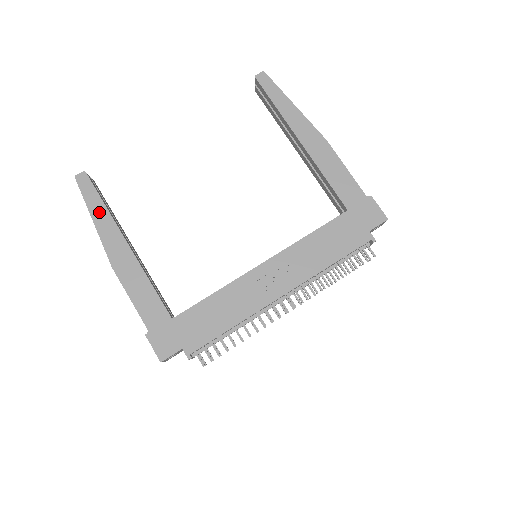
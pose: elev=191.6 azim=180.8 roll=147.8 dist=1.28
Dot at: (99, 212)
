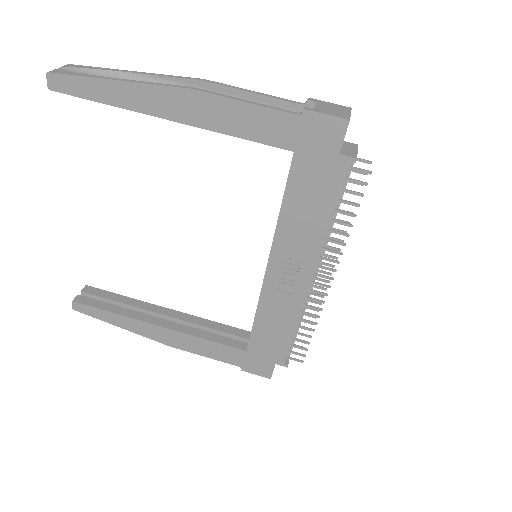
Dot at: (117, 320)
